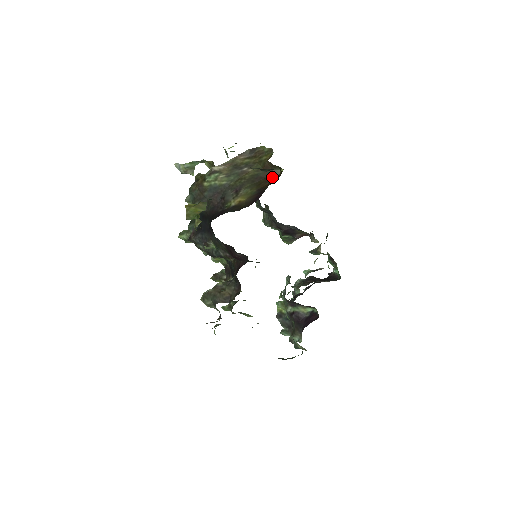
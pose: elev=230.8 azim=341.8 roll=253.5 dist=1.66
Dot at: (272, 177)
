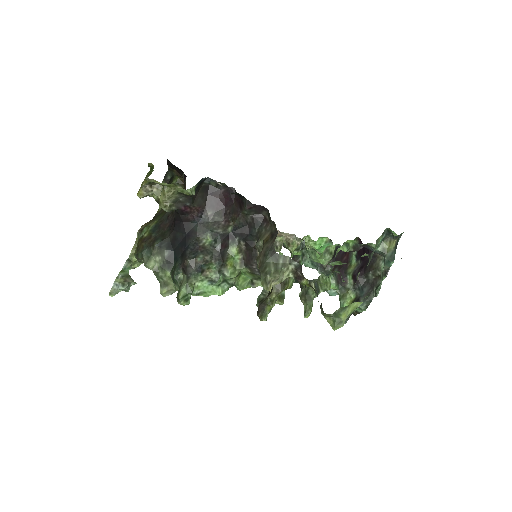
Dot at: occluded
